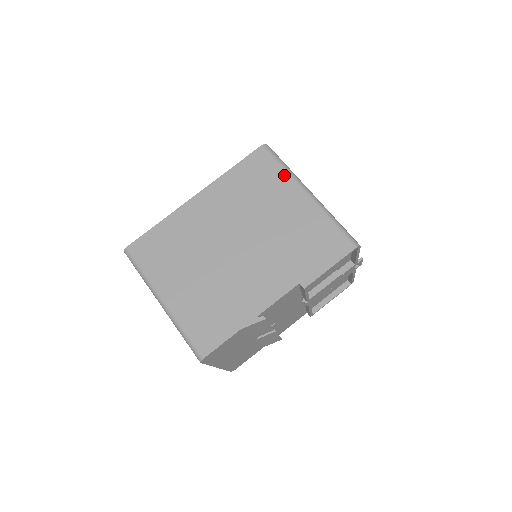
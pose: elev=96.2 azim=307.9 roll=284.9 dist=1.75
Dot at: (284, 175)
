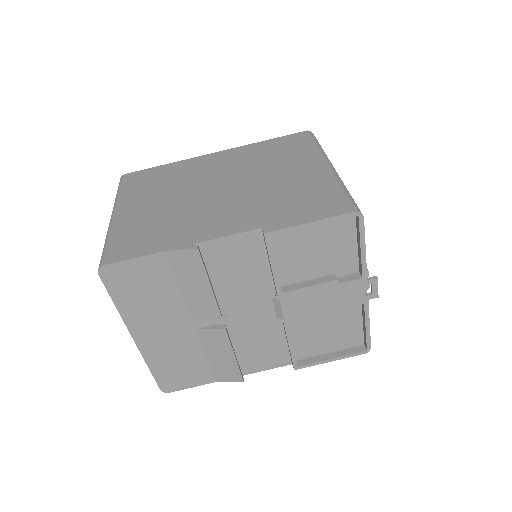
Dot at: (313, 150)
